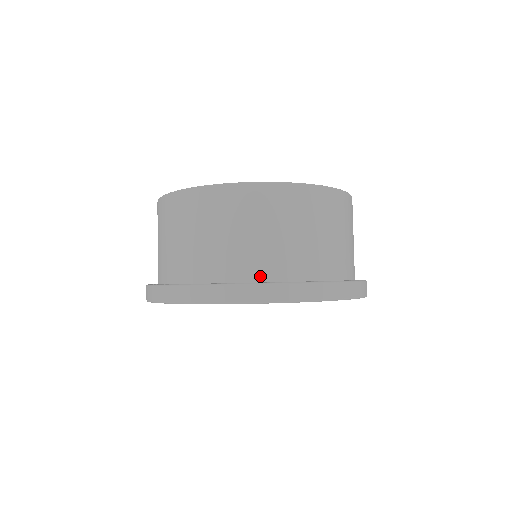
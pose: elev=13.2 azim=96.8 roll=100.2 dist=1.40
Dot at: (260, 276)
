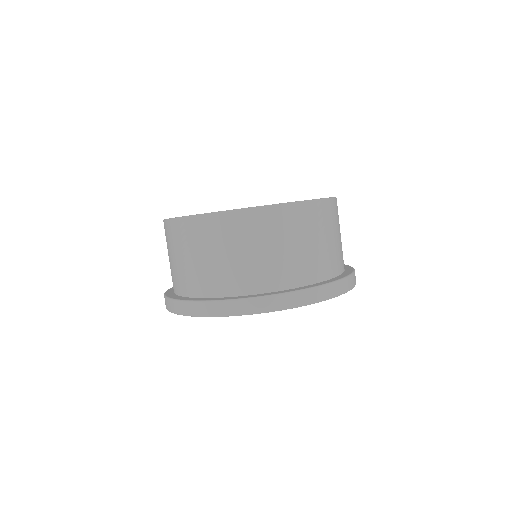
Dot at: (187, 292)
